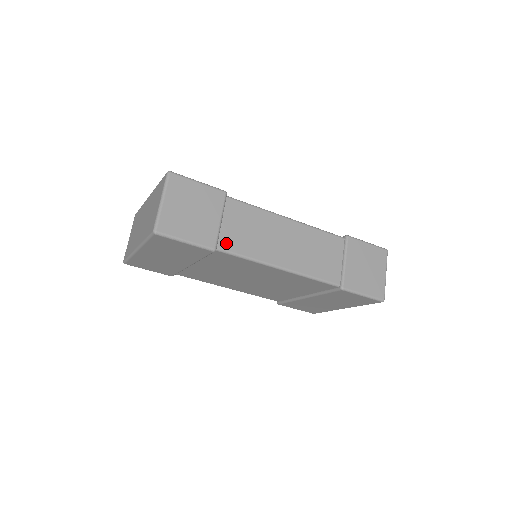
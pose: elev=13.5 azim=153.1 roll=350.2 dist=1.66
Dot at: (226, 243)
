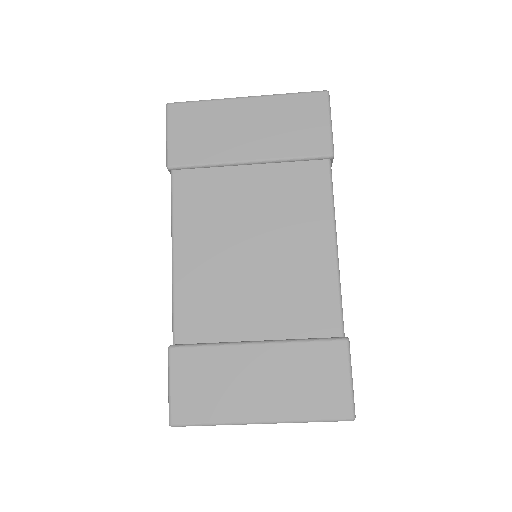
Dot at: occluded
